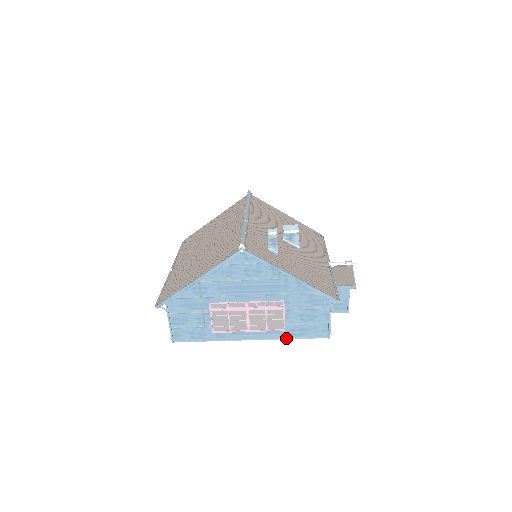
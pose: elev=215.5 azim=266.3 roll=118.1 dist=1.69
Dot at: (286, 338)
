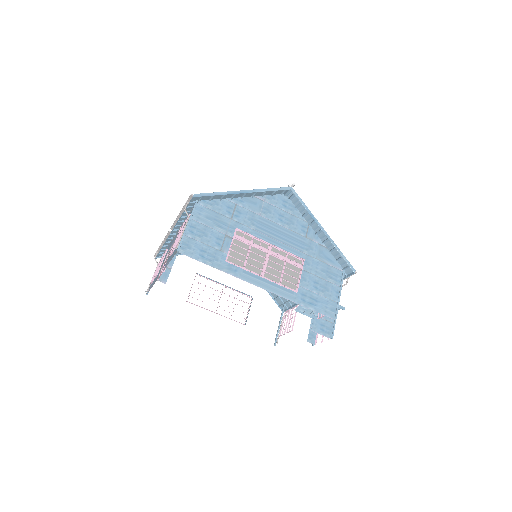
Dot at: (296, 302)
